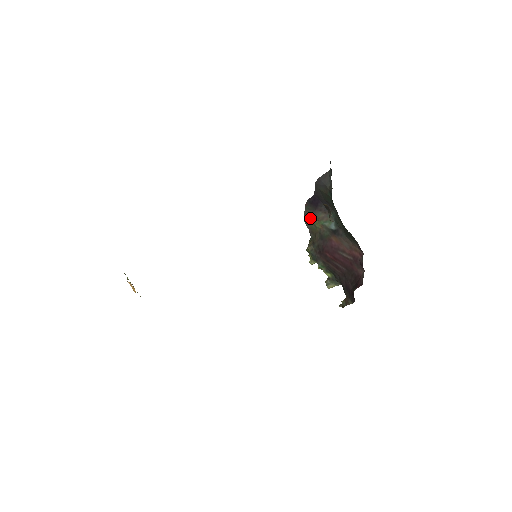
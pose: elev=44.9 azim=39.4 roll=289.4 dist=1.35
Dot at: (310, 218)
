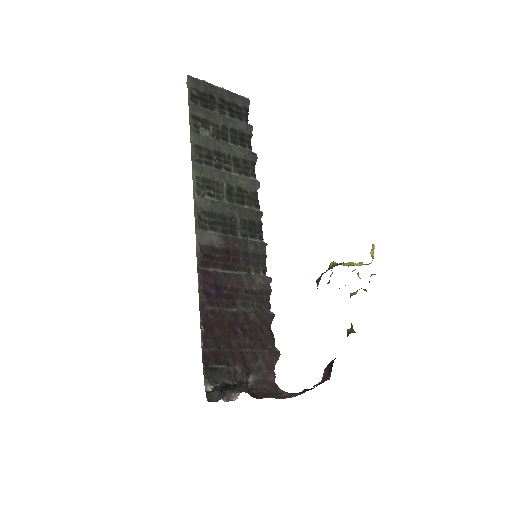
Dot at: occluded
